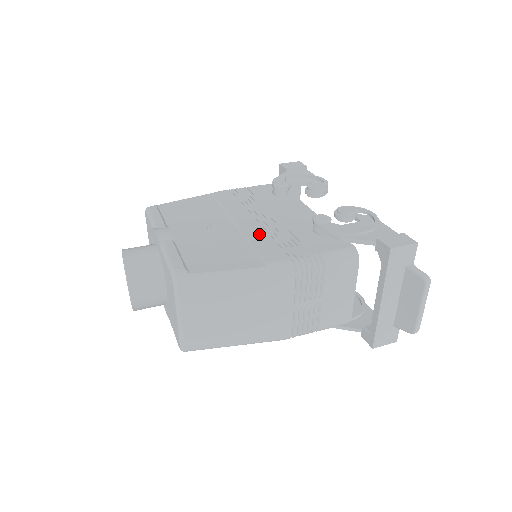
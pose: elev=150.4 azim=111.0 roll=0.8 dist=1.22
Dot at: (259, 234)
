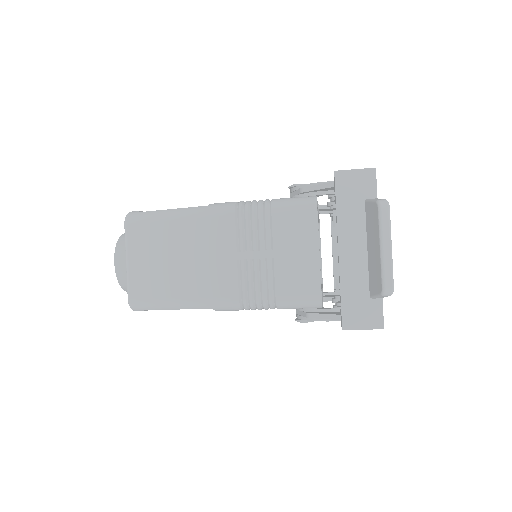
Dot at: occluded
